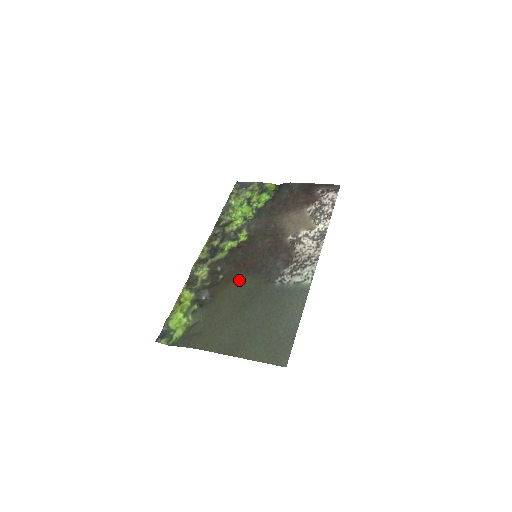
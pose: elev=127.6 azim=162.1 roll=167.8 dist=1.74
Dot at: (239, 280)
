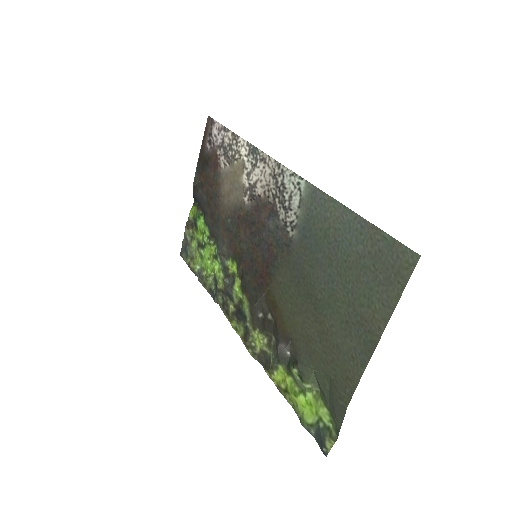
Dot at: (277, 292)
